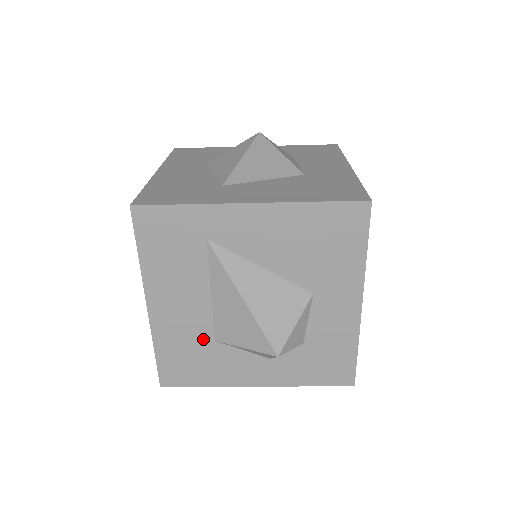
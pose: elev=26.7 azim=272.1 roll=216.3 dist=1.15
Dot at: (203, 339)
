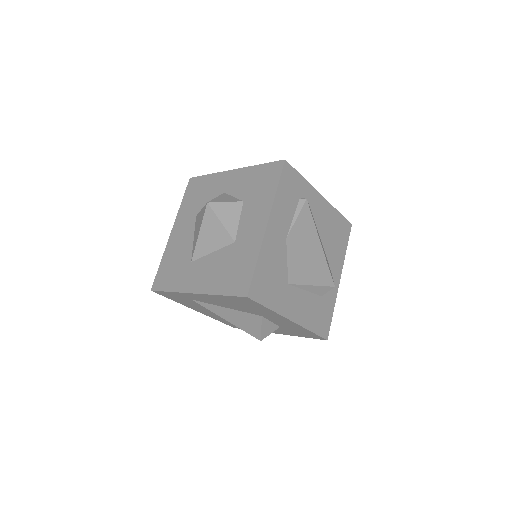
Dot at: occluded
